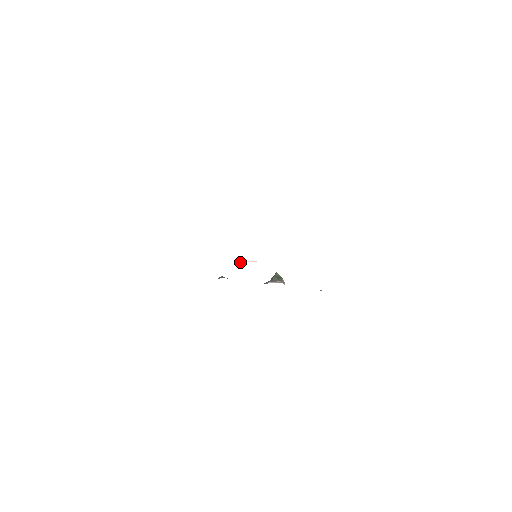
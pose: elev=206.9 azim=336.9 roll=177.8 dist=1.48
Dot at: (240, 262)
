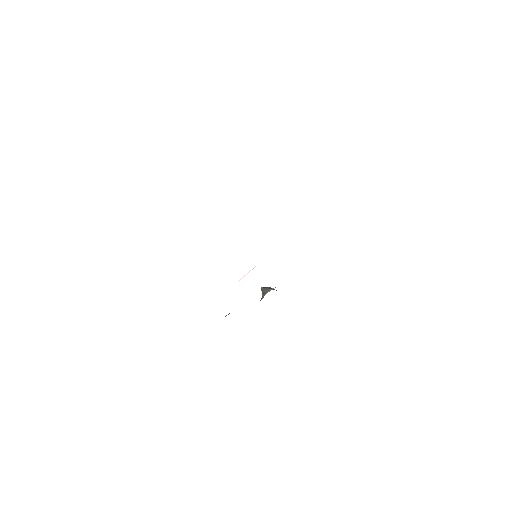
Dot at: (241, 278)
